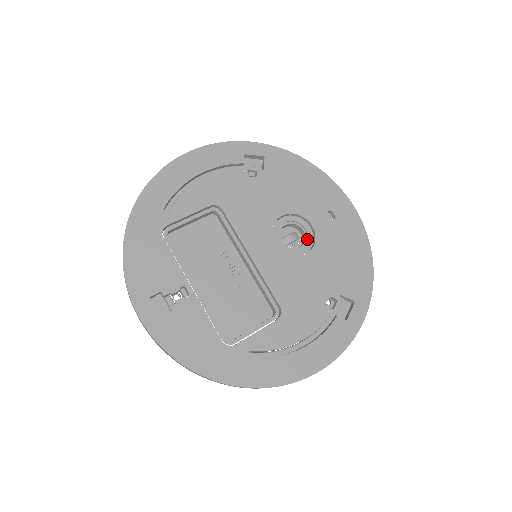
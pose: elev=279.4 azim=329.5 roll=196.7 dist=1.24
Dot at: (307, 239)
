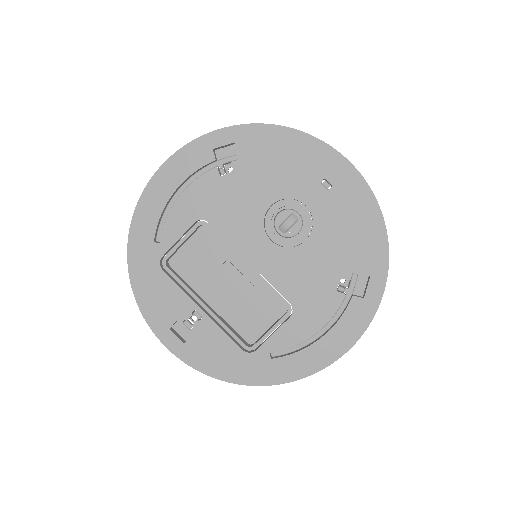
Dot at: (305, 221)
